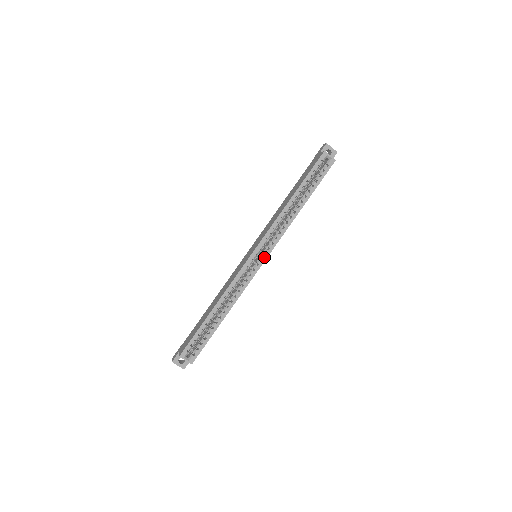
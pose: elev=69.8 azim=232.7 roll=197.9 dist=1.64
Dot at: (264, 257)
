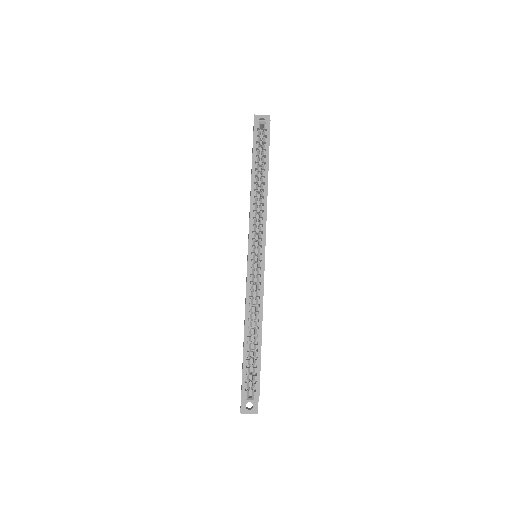
Dot at: (262, 250)
